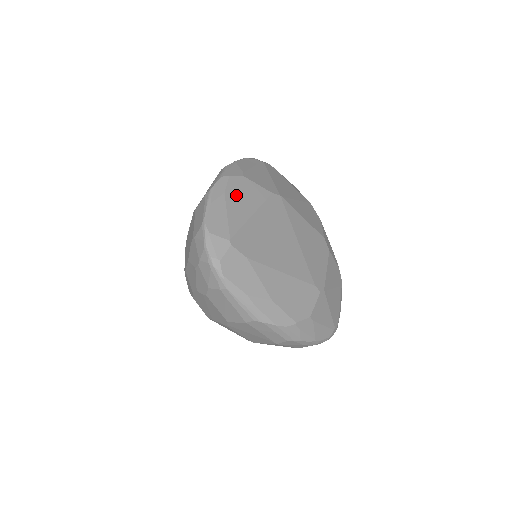
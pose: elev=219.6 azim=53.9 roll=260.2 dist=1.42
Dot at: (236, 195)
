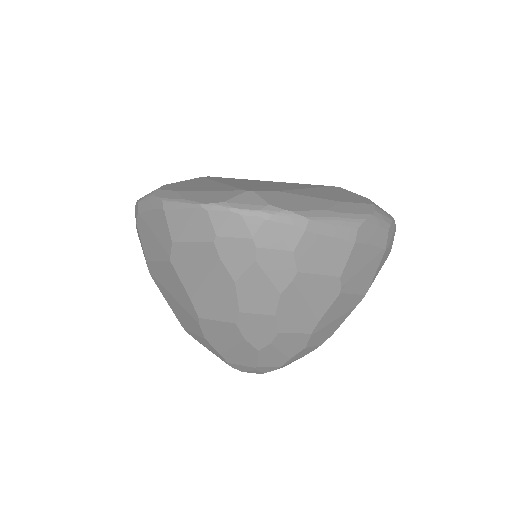
Dot at: (186, 187)
